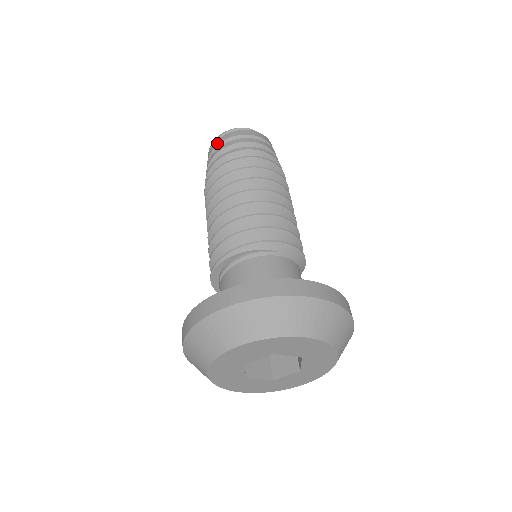
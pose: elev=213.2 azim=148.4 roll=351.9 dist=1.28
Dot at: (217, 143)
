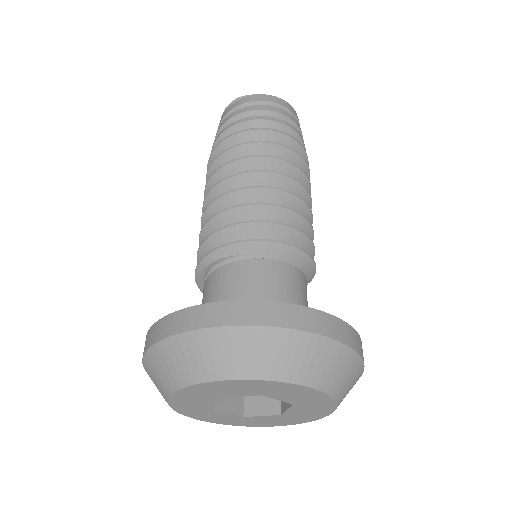
Dot at: occluded
